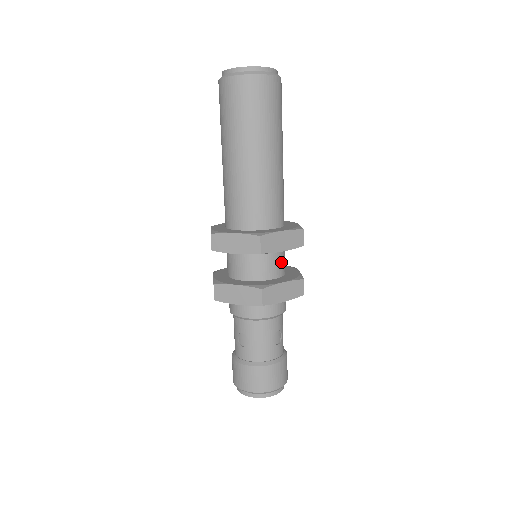
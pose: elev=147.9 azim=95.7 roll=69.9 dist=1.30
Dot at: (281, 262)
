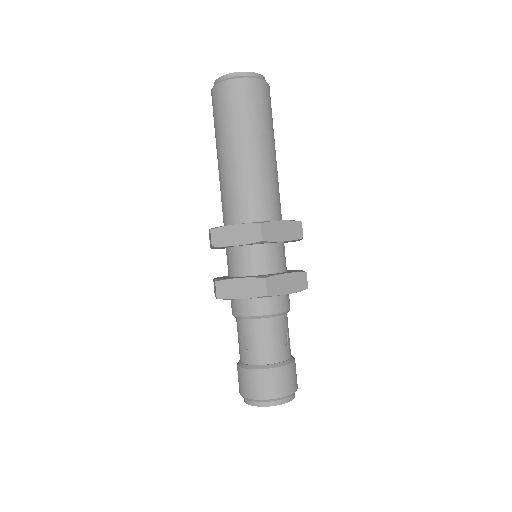
Dot at: (282, 257)
